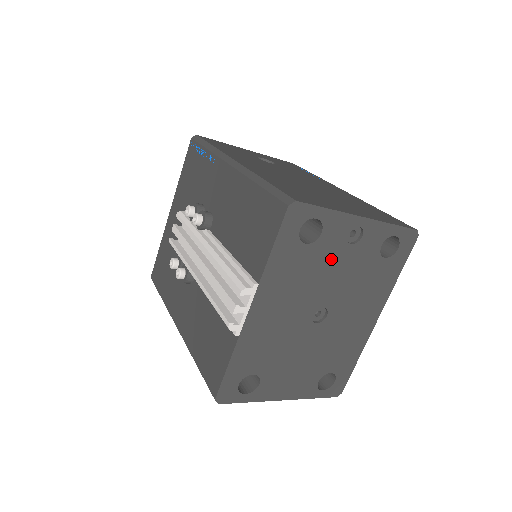
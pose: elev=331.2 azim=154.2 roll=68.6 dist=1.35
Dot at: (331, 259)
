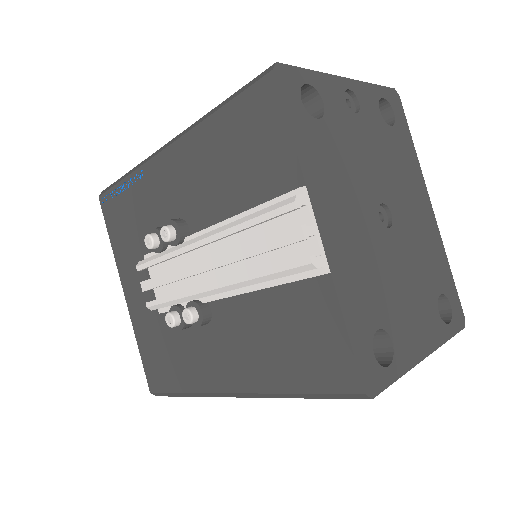
Dot at: (351, 136)
